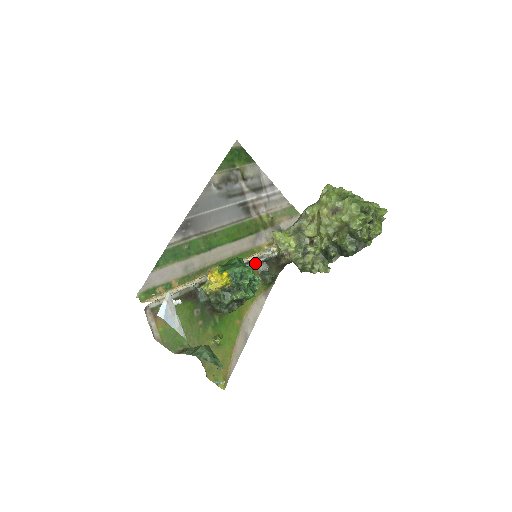
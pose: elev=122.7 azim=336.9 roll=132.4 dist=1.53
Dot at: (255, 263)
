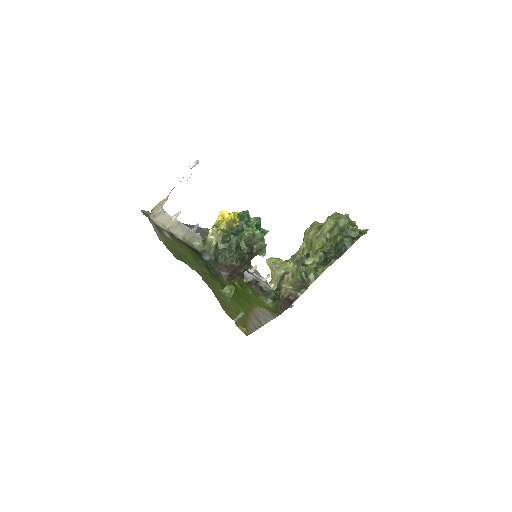
Dot at: (255, 278)
